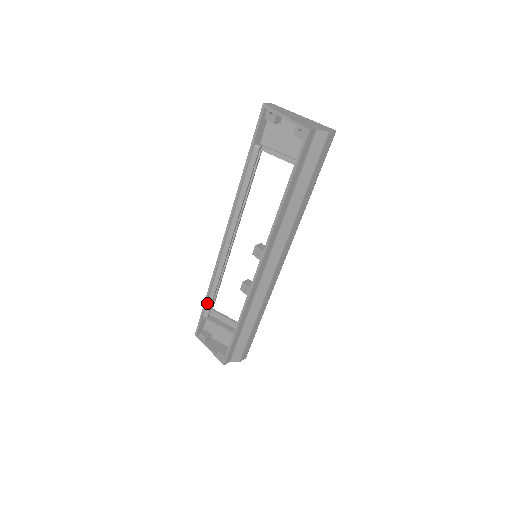
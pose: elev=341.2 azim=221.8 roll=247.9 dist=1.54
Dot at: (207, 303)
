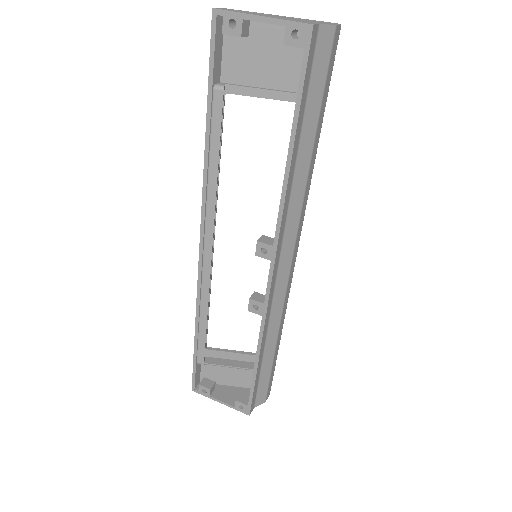
Dot at: (198, 344)
